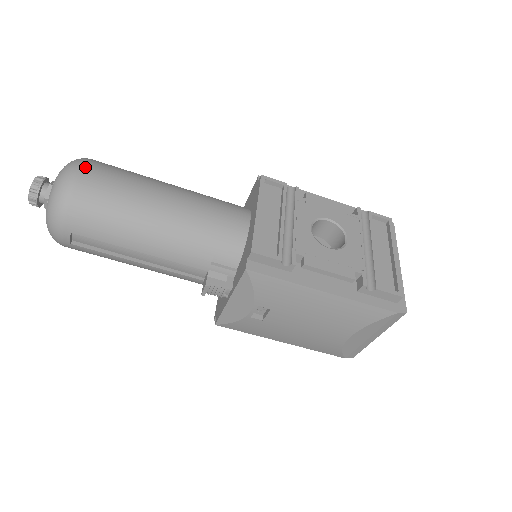
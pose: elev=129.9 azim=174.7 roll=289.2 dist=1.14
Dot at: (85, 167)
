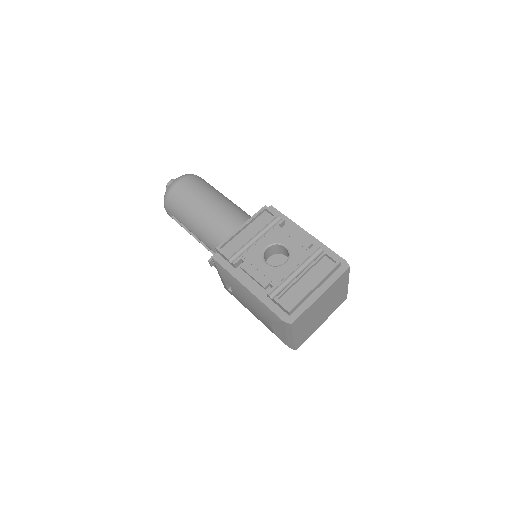
Dot at: (182, 180)
